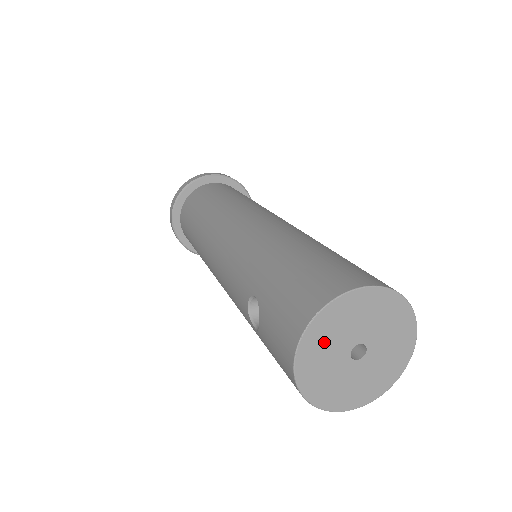
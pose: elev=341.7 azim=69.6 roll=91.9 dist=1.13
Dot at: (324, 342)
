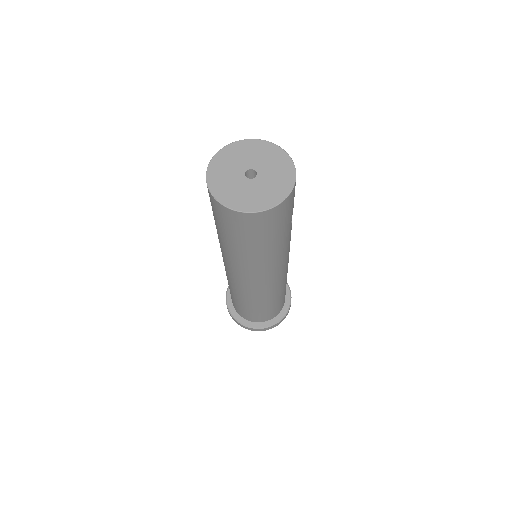
Dot at: (226, 164)
